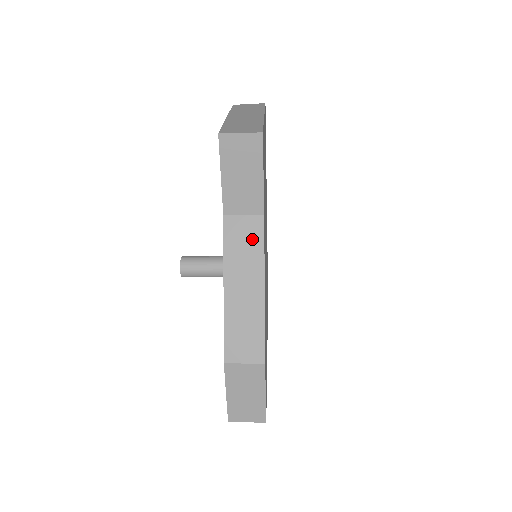
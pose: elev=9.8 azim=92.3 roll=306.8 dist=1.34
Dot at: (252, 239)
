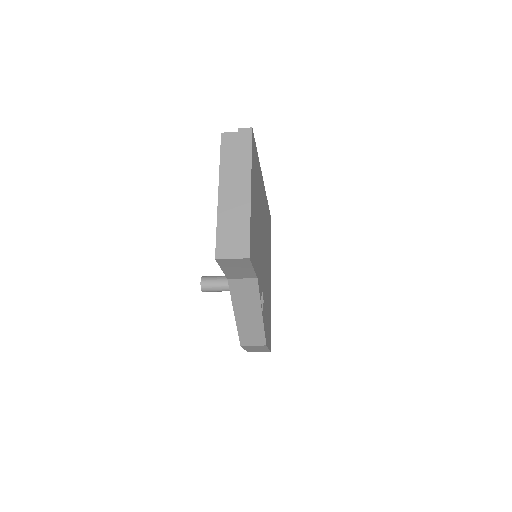
Dot at: (250, 291)
